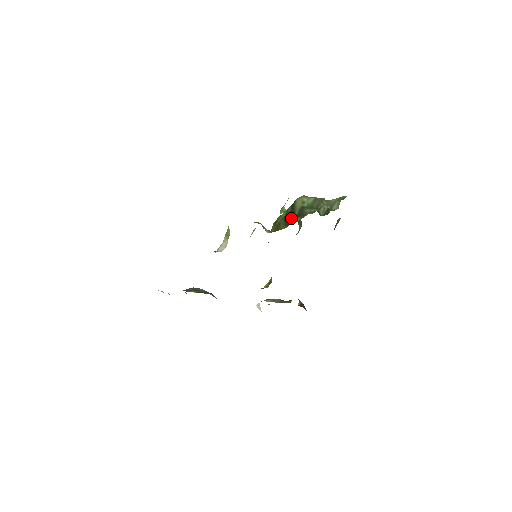
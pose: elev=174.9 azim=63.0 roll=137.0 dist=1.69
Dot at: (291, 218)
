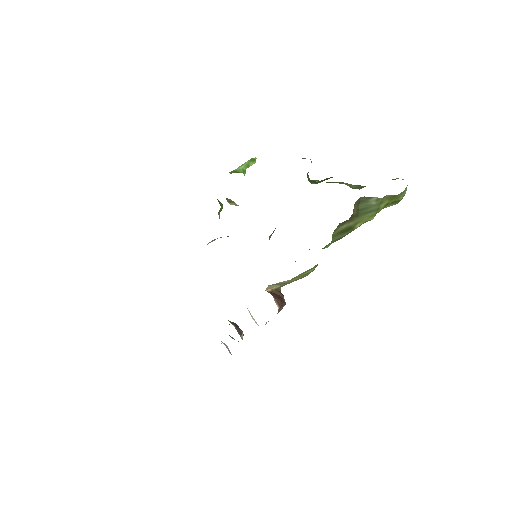
Dot at: occluded
